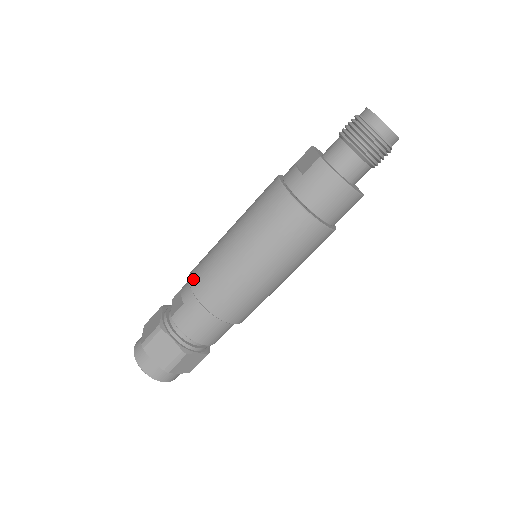
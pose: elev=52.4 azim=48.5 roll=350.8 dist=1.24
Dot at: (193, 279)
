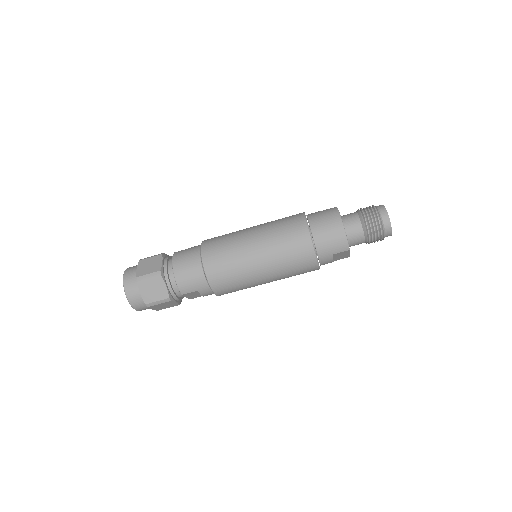
Dot at: occluded
